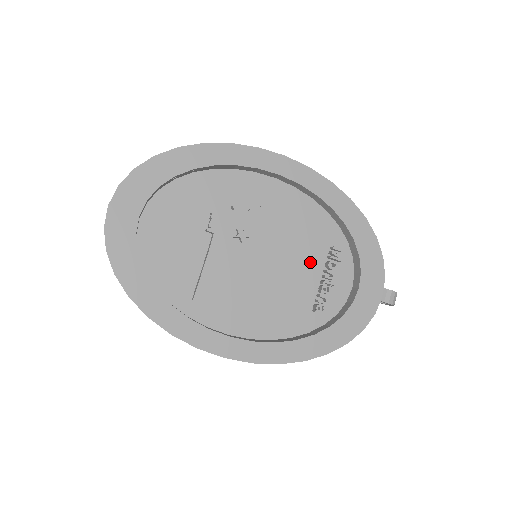
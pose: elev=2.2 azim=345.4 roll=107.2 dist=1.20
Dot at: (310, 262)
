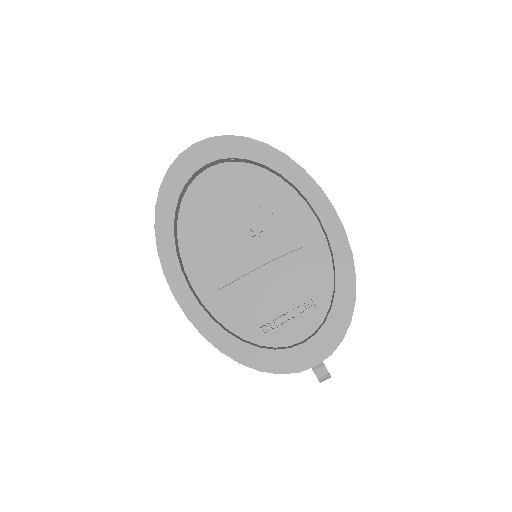
Dot at: (289, 295)
